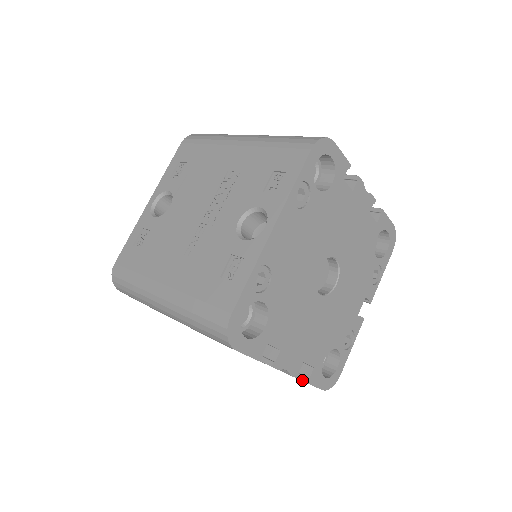
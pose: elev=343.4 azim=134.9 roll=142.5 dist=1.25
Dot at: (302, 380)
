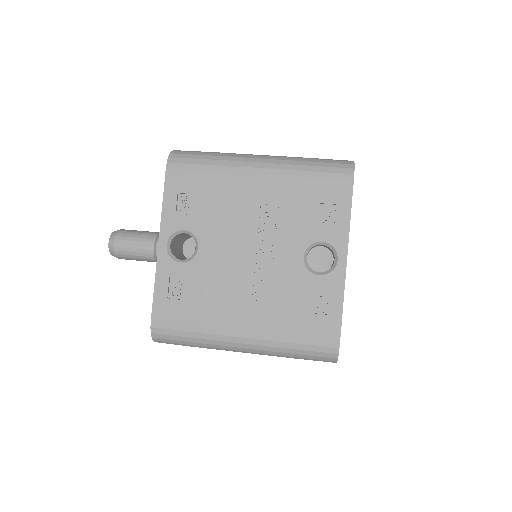
Dot at: occluded
